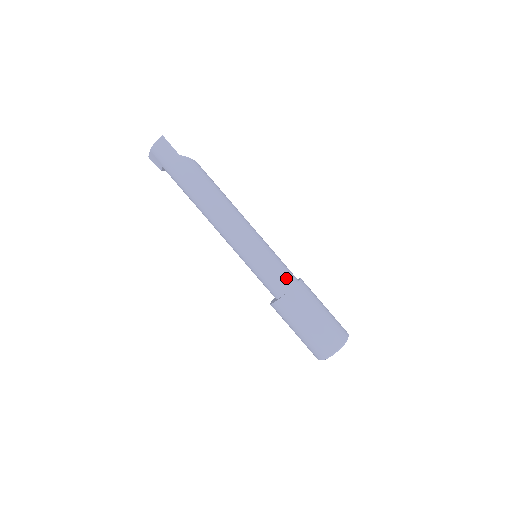
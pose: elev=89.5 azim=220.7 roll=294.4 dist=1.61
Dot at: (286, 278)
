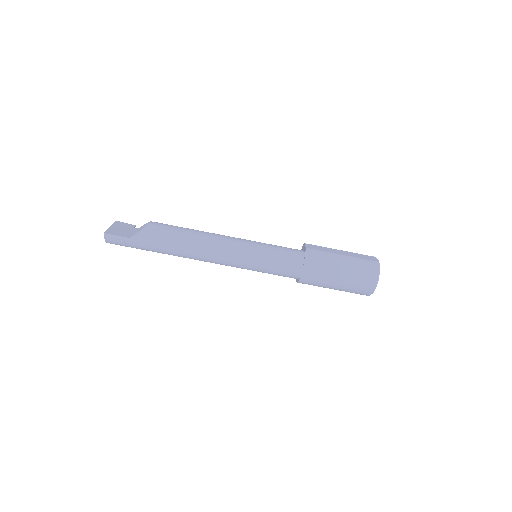
Dot at: (291, 268)
